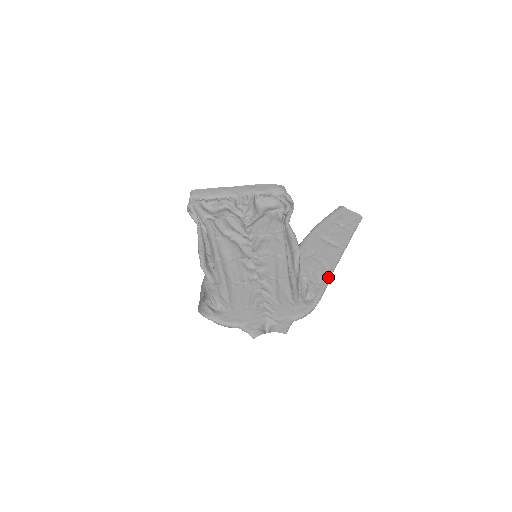
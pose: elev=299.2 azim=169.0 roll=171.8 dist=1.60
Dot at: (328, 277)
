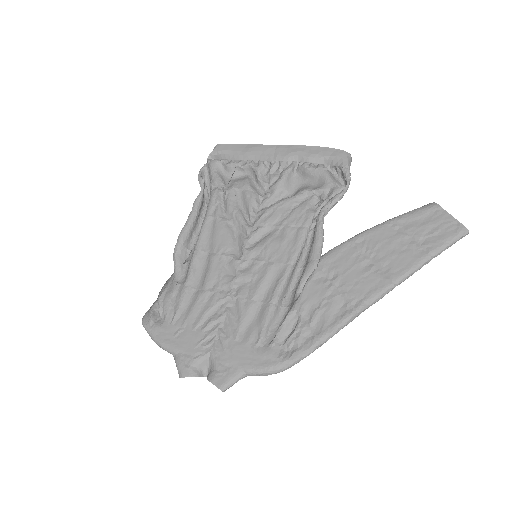
Dot at: (337, 324)
